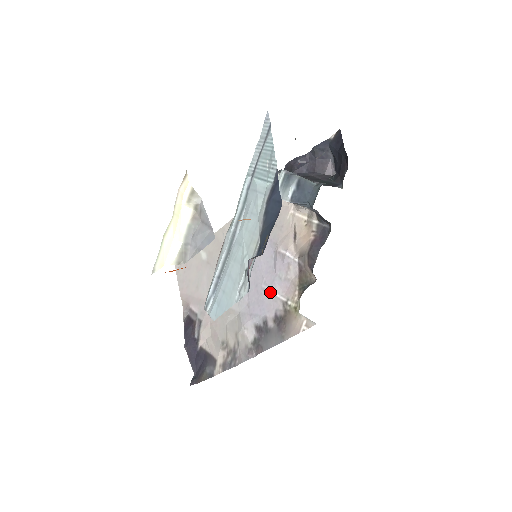
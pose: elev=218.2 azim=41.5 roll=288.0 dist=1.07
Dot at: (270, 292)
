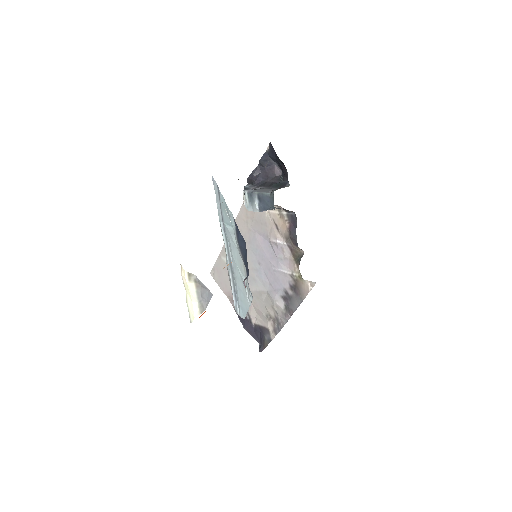
Dot at: (279, 271)
